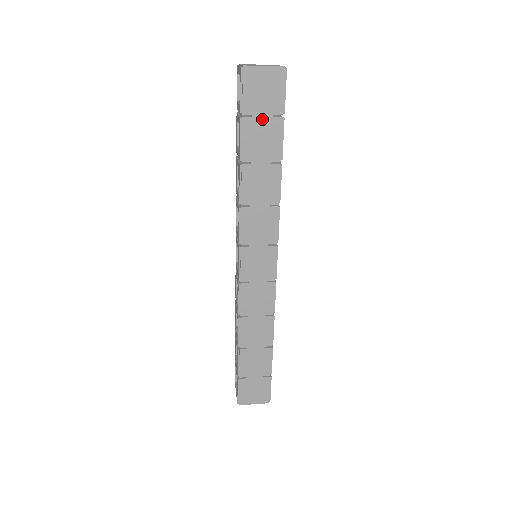
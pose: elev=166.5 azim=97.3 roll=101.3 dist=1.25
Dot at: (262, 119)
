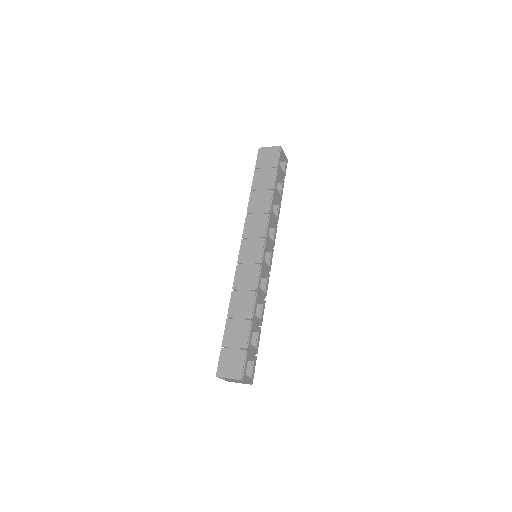
Dot at: (266, 169)
